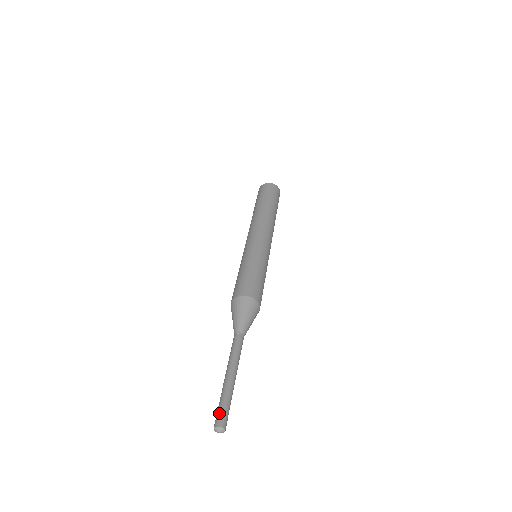
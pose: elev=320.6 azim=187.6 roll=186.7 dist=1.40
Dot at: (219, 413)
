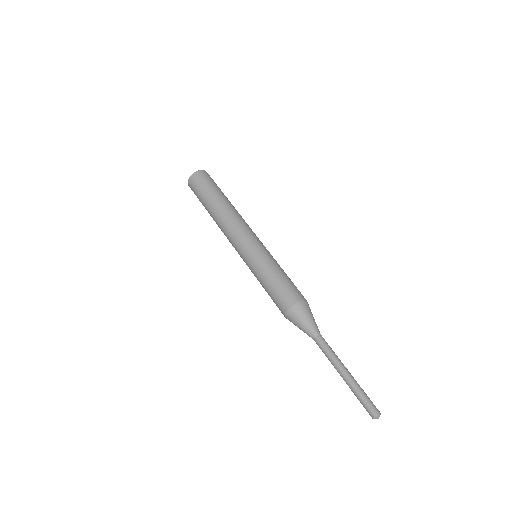
Dot at: (371, 404)
